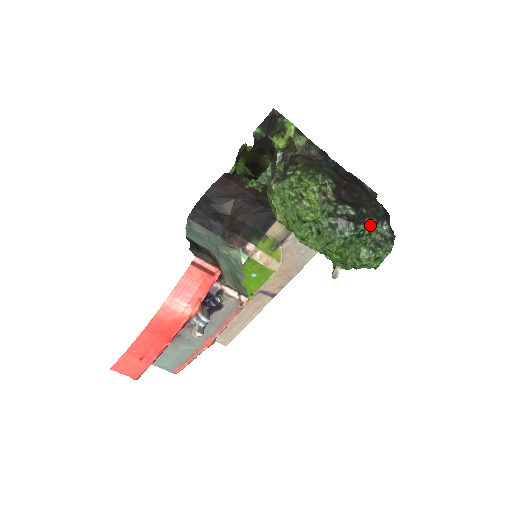
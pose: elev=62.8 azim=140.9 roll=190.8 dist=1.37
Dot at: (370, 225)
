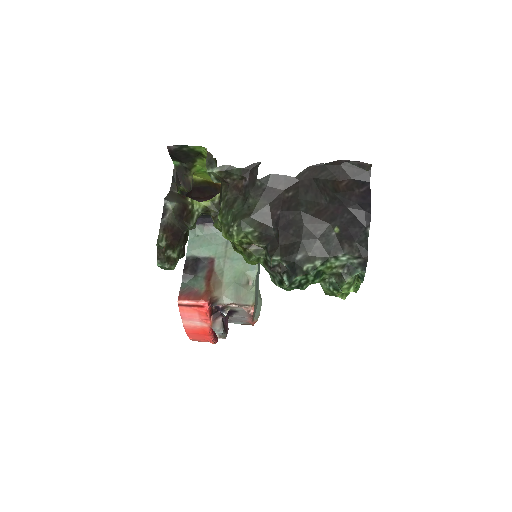
Dot at: (312, 270)
